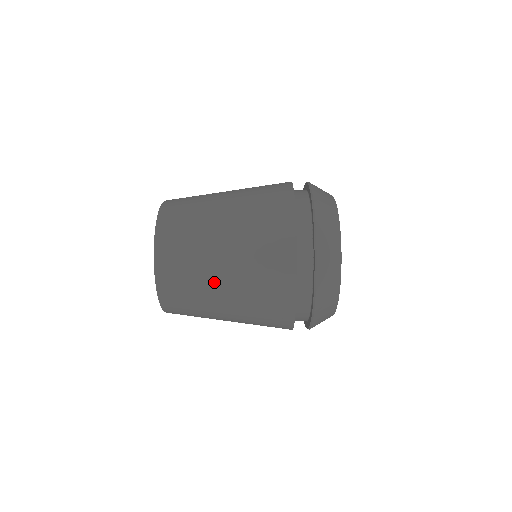
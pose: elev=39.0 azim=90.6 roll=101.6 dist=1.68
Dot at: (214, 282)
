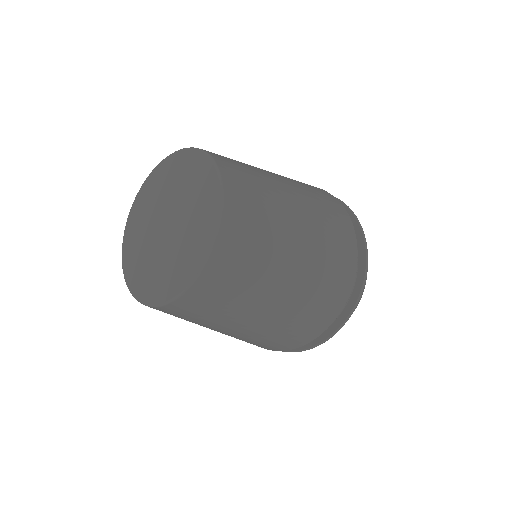
Dot at: (265, 297)
